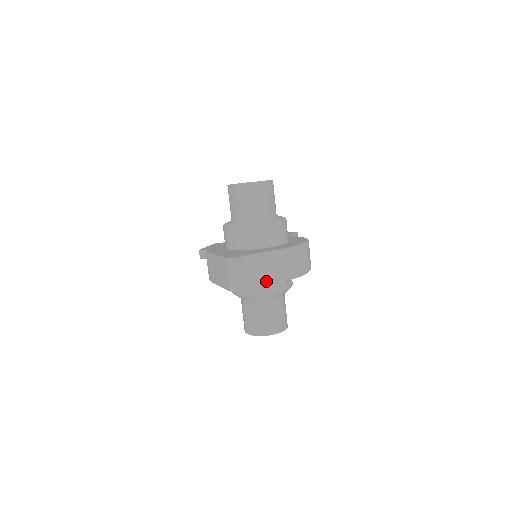
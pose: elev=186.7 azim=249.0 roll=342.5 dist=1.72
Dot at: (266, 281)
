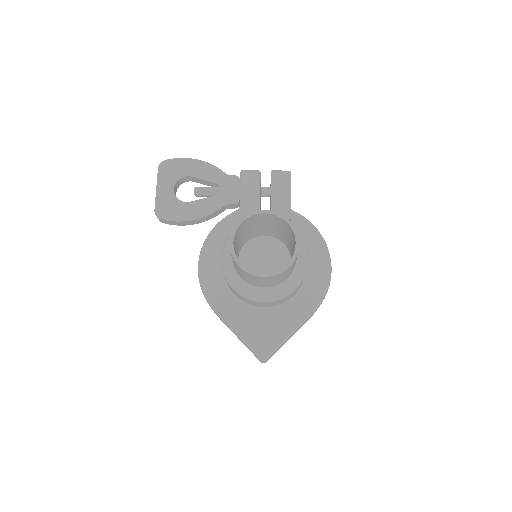
Dot at: occluded
